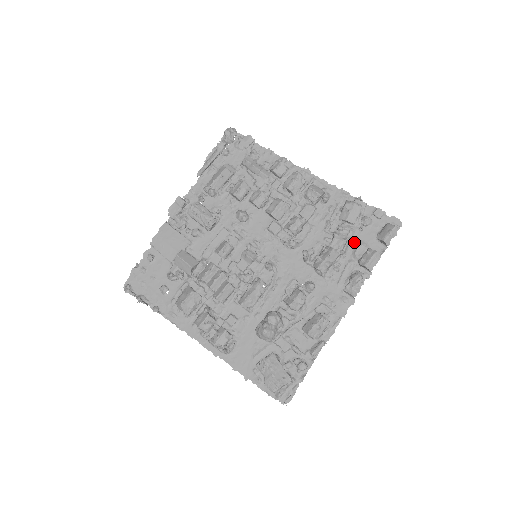
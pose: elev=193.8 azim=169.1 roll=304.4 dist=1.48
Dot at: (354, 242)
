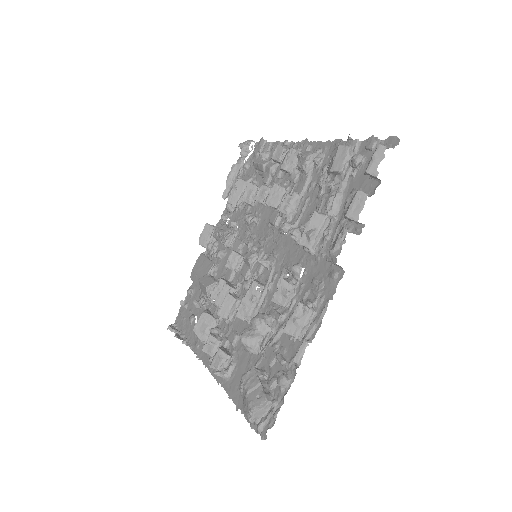
Dot at: (346, 195)
